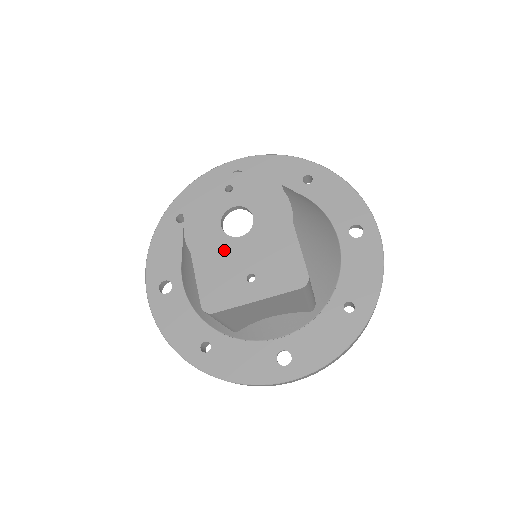
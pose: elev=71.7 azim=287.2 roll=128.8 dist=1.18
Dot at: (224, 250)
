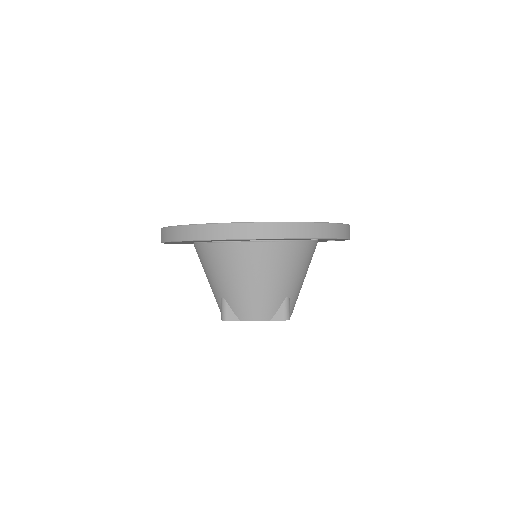
Dot at: occluded
